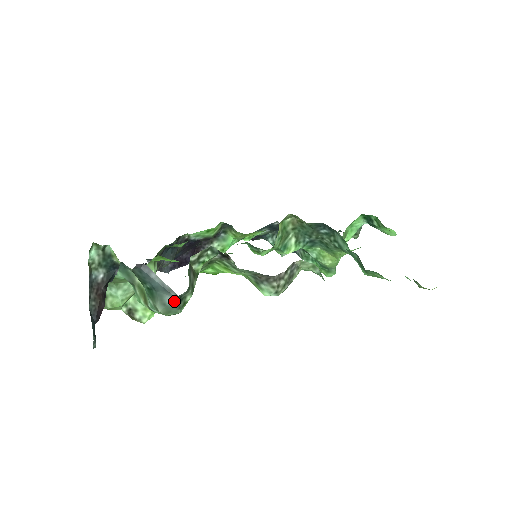
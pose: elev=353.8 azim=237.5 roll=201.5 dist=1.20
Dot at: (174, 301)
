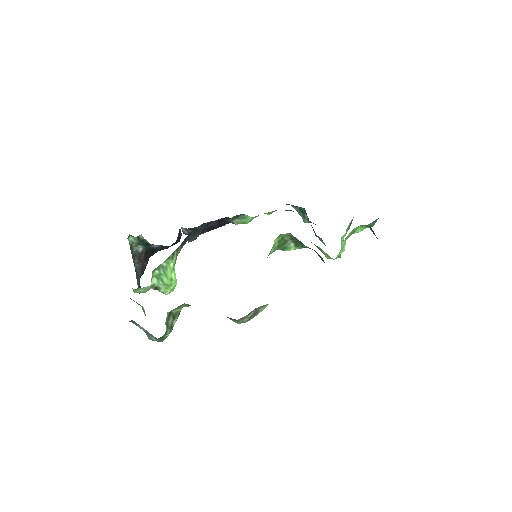
Dot at: (156, 340)
